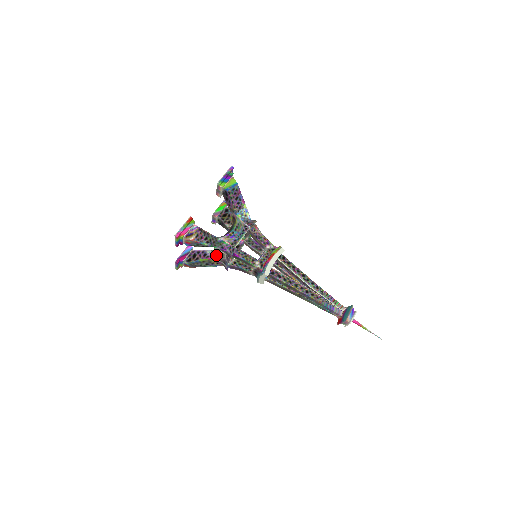
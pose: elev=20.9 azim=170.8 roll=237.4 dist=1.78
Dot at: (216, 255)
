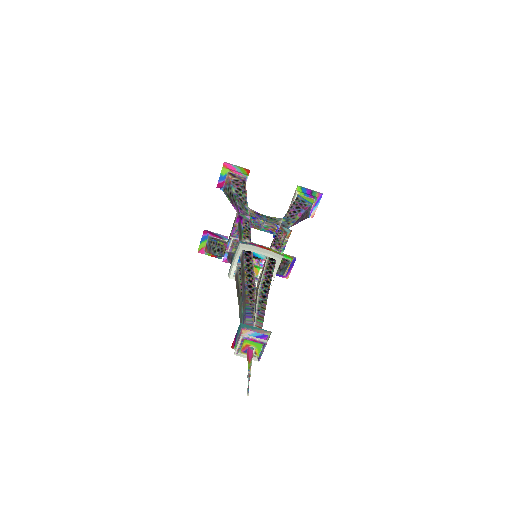
Dot at: occluded
